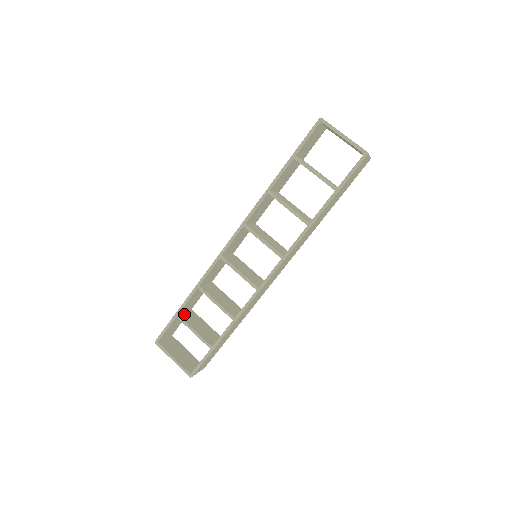
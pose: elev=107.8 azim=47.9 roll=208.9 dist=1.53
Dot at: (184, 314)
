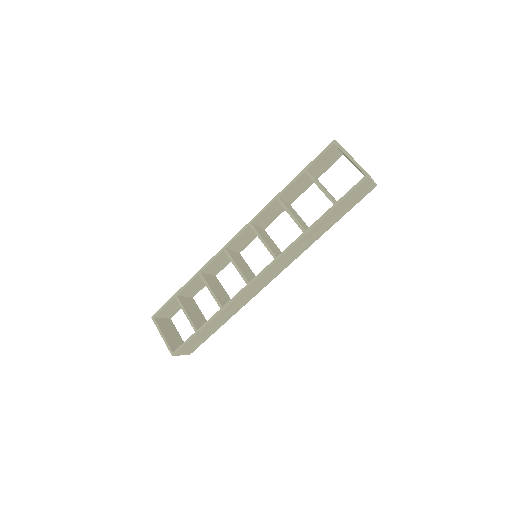
Dot at: (183, 297)
